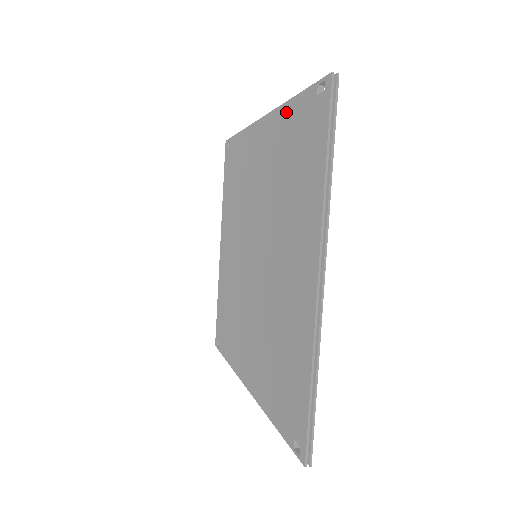
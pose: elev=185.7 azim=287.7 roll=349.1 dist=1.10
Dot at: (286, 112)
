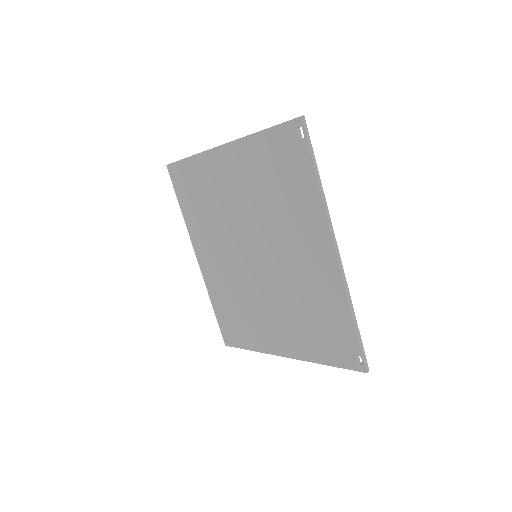
Dot at: (344, 310)
